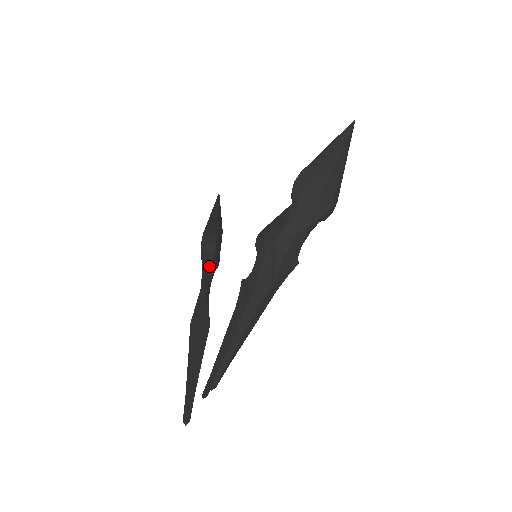
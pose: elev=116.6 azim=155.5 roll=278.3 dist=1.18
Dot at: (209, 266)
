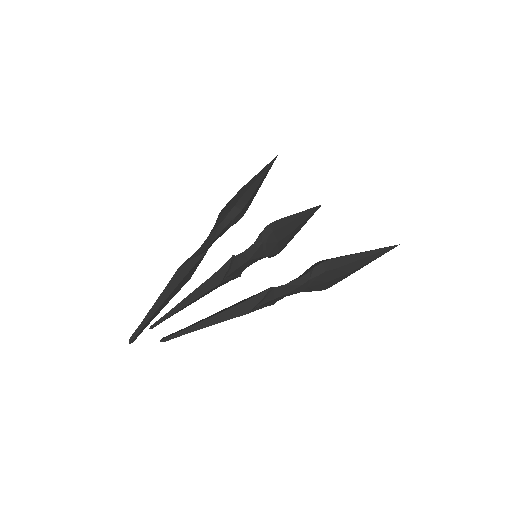
Dot at: (222, 233)
